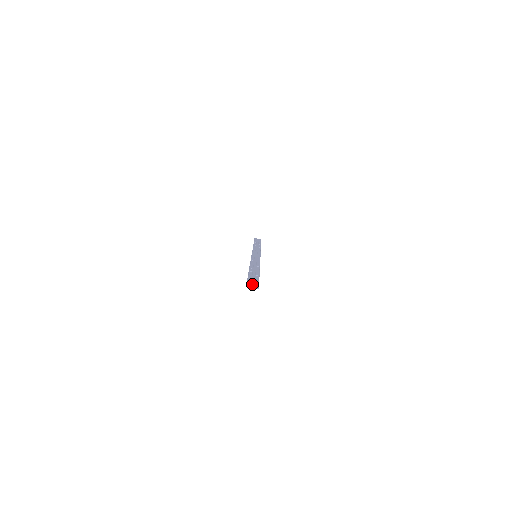
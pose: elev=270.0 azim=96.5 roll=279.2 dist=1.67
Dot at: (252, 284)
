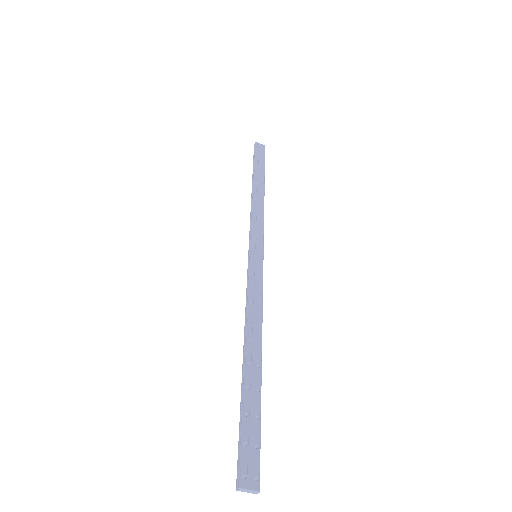
Dot at: (248, 490)
